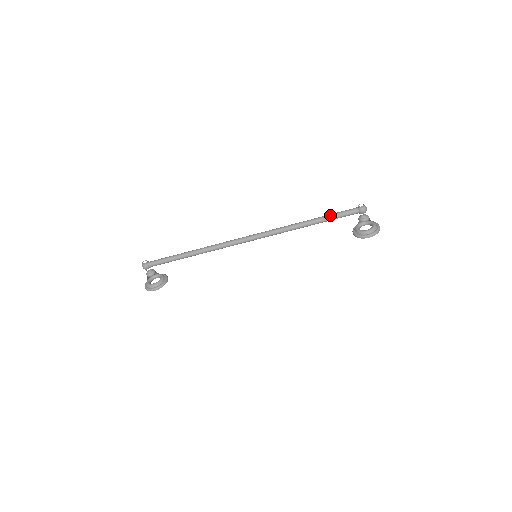
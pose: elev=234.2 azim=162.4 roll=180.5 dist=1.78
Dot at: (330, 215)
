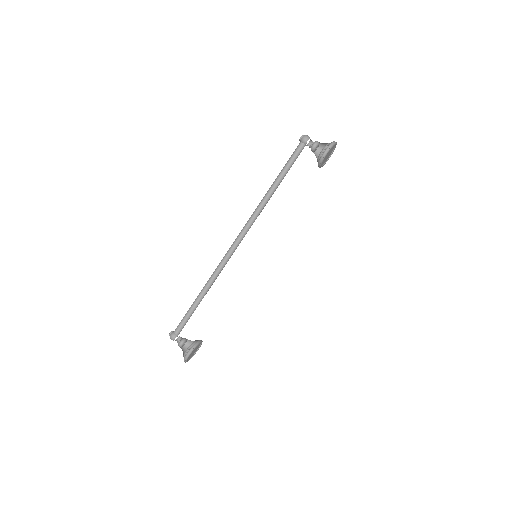
Dot at: (283, 167)
